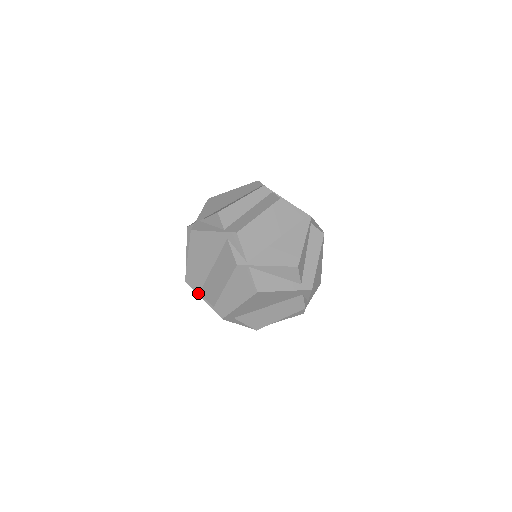
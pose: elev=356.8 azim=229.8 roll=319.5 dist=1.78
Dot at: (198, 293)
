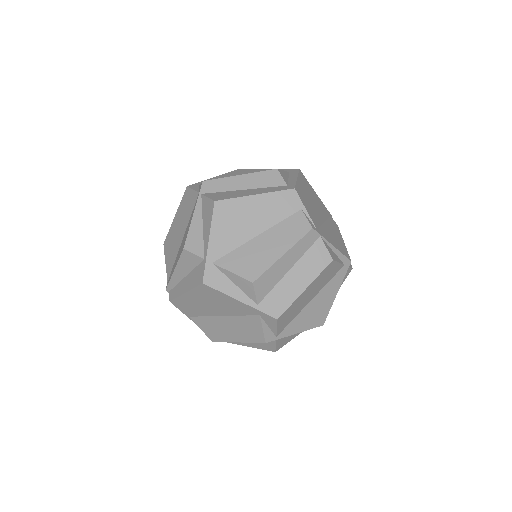
Dot at: (188, 316)
